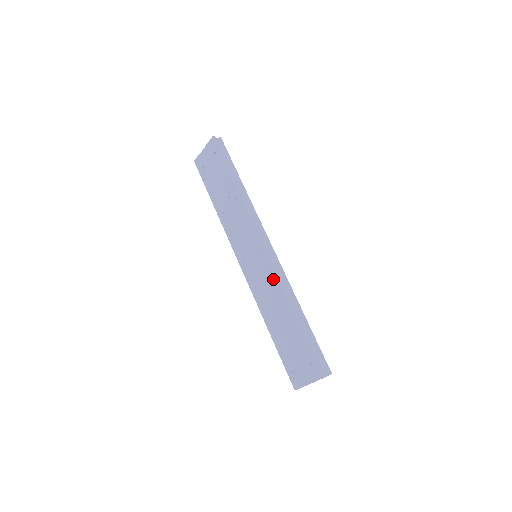
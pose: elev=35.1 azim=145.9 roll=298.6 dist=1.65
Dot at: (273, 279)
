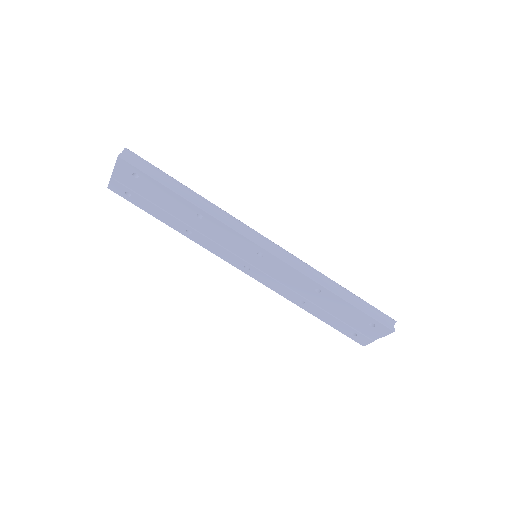
Dot at: (294, 274)
